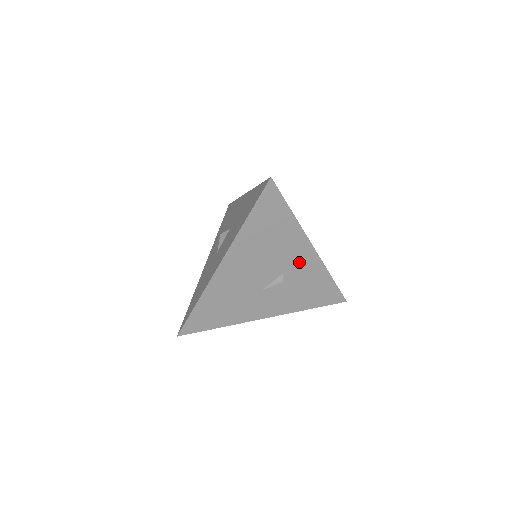
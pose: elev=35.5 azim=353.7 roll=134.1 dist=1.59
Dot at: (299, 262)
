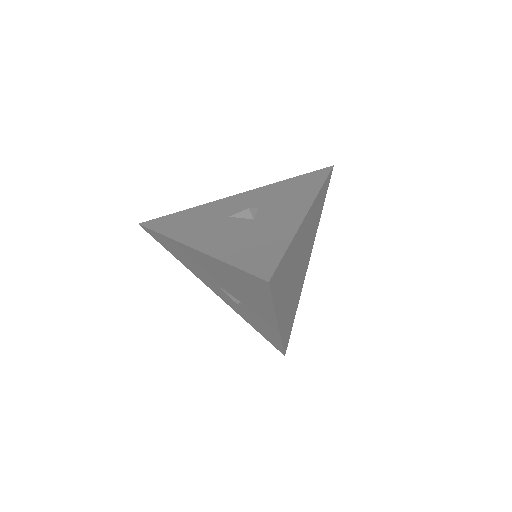
Dot at: (260, 315)
